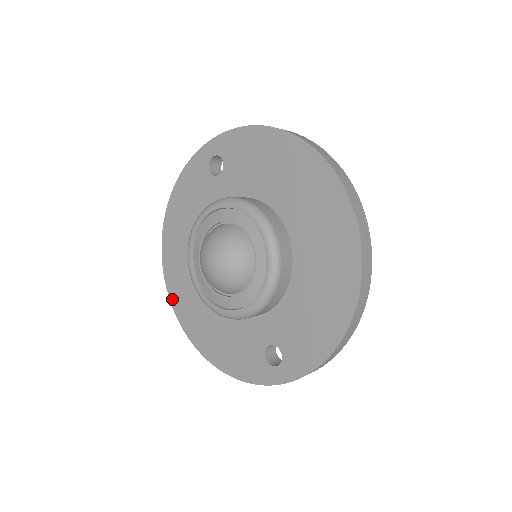
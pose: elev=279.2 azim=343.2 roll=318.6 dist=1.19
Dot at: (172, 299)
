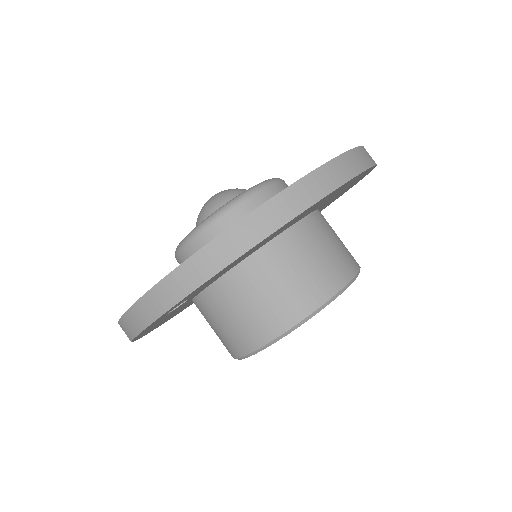
Dot at: occluded
